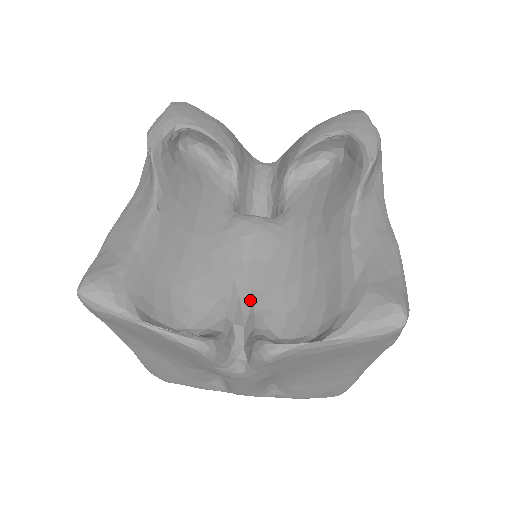
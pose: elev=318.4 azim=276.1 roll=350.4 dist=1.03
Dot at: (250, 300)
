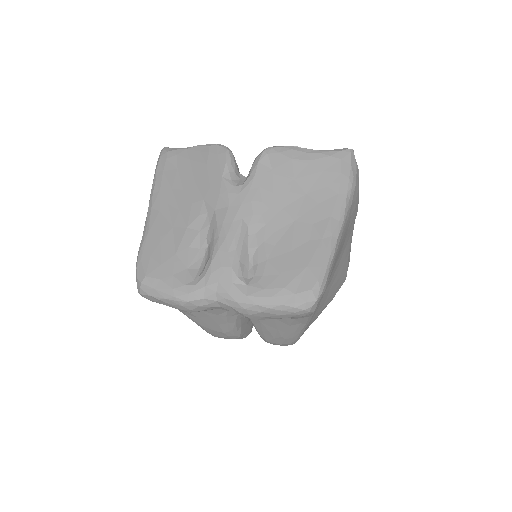
Dot at: occluded
